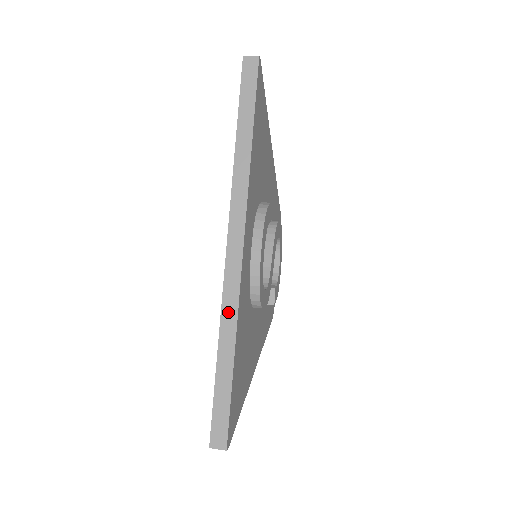
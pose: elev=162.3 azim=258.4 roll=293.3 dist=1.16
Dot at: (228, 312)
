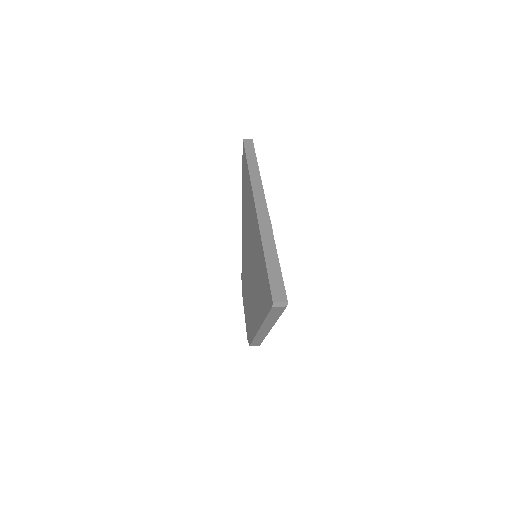
Dot at: (265, 230)
